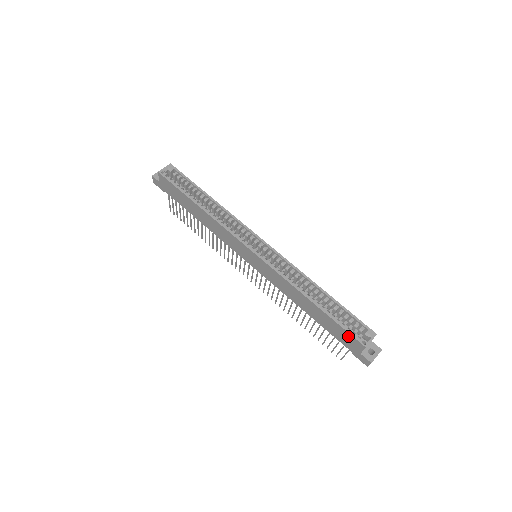
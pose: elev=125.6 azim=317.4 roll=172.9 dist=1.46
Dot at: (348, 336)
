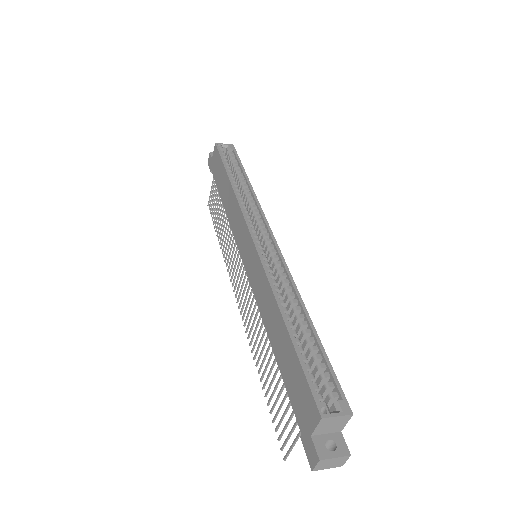
Dot at: (306, 392)
